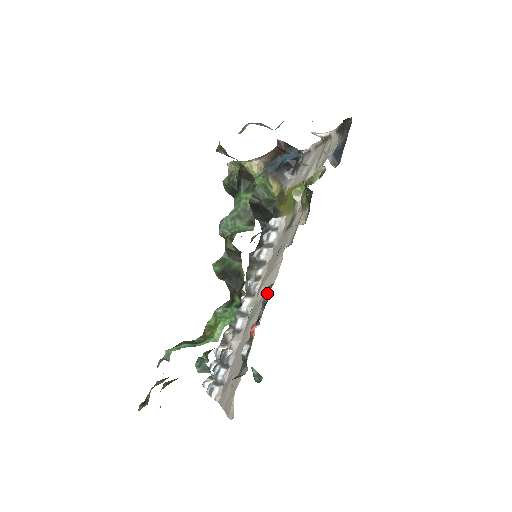
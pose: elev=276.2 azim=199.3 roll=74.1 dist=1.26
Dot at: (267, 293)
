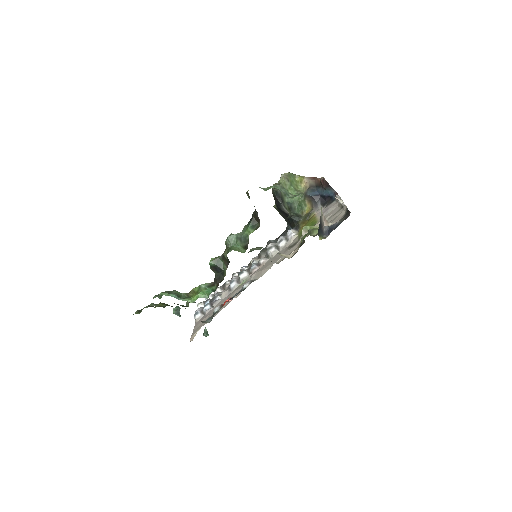
Dot at: (246, 285)
